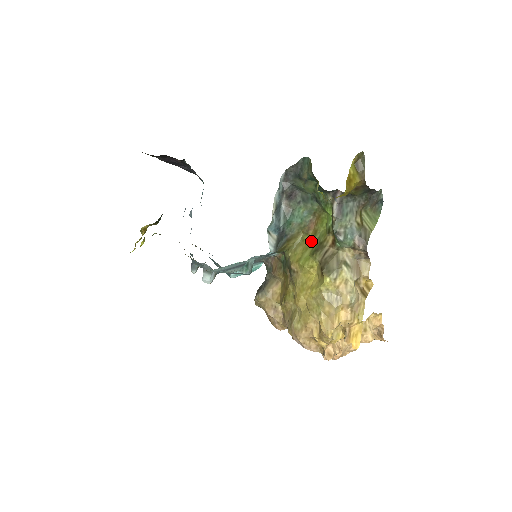
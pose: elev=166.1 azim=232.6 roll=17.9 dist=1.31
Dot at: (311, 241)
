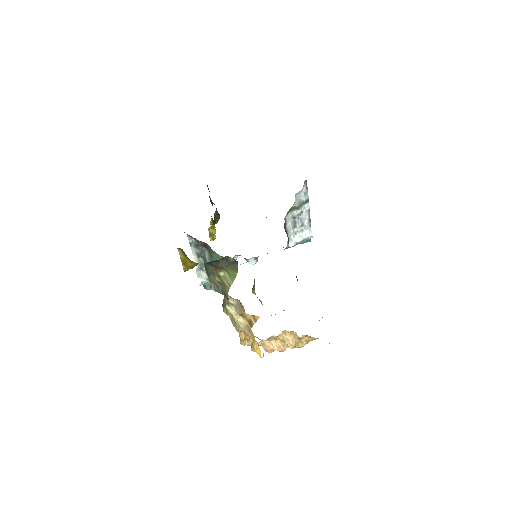
Dot at: occluded
